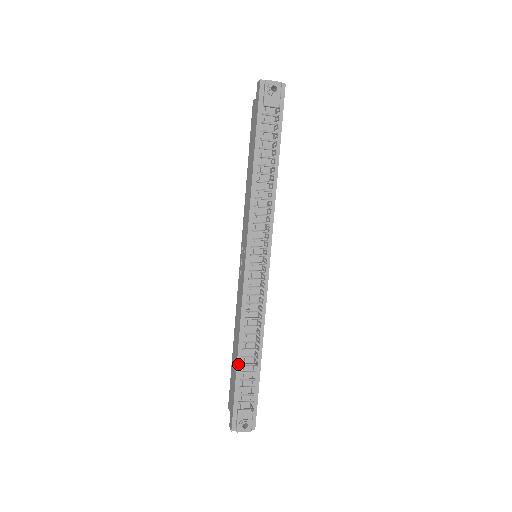
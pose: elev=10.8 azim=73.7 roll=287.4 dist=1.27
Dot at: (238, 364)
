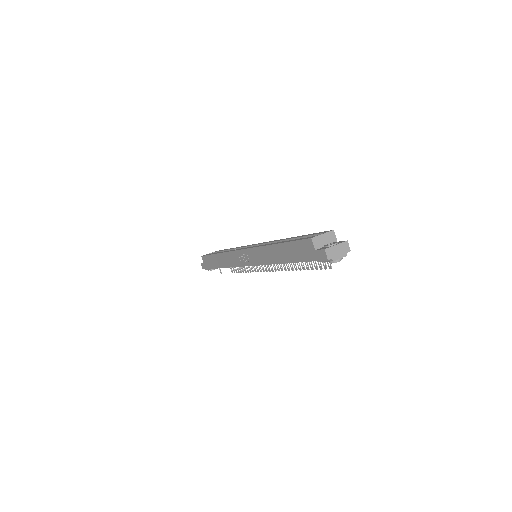
Dot at: occluded
